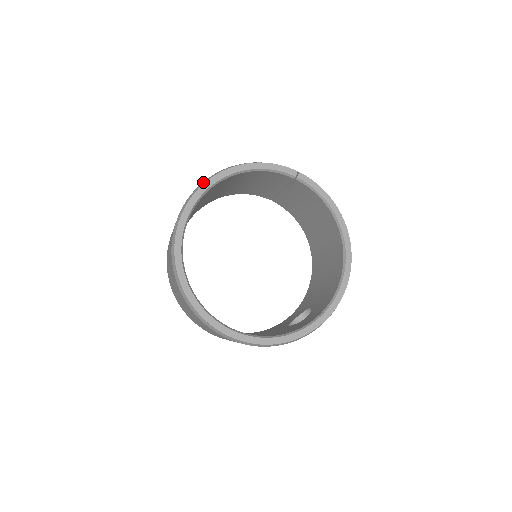
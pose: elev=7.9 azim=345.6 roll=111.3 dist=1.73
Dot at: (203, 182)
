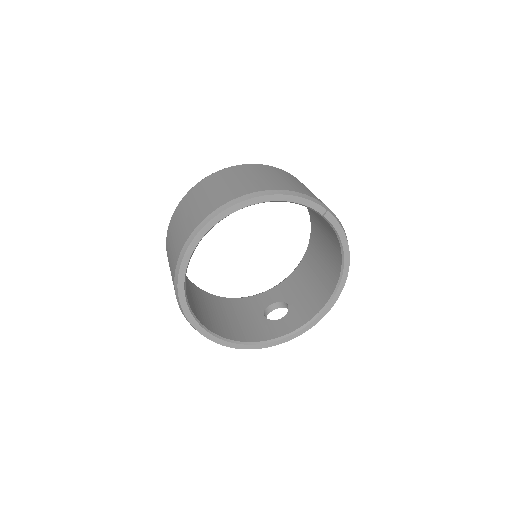
Dot at: (227, 204)
